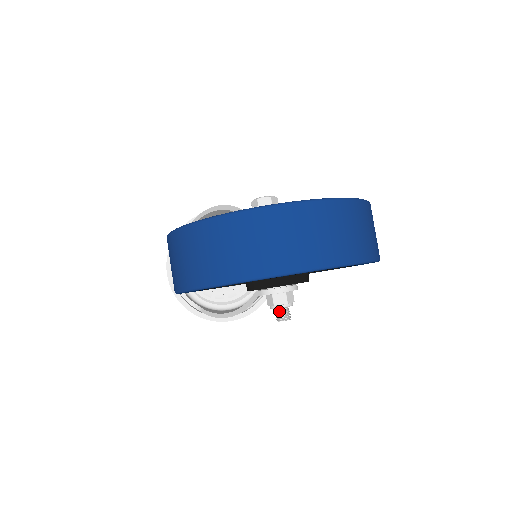
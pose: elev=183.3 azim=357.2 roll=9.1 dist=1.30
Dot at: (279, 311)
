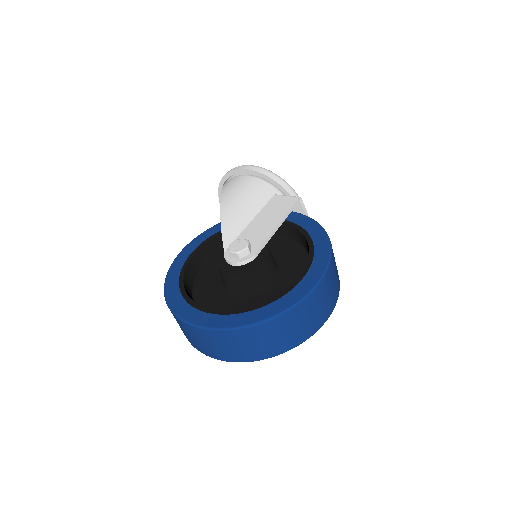
Dot at: occluded
